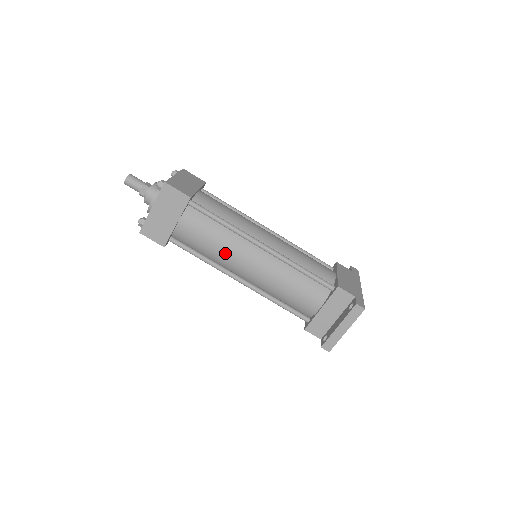
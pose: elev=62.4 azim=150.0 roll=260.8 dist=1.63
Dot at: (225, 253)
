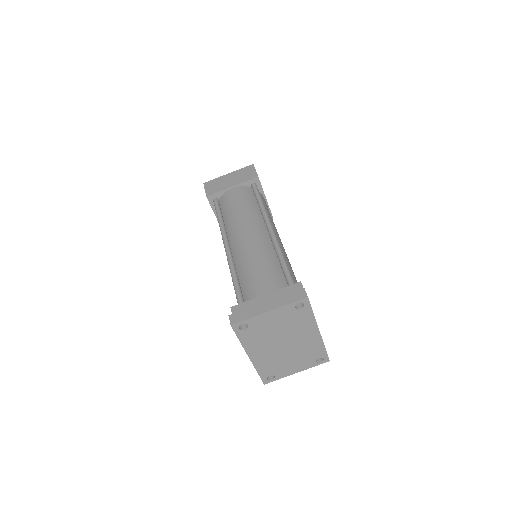
Dot at: (240, 218)
